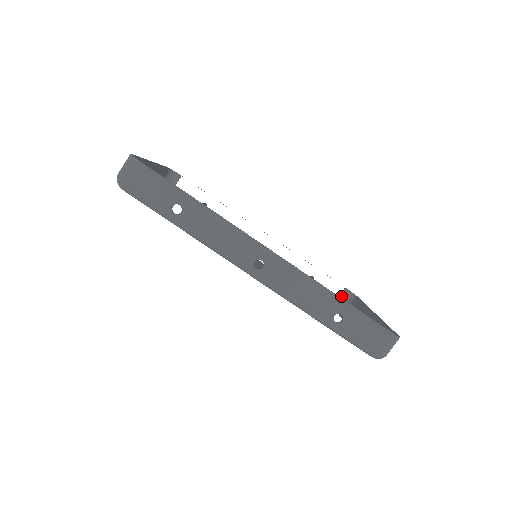
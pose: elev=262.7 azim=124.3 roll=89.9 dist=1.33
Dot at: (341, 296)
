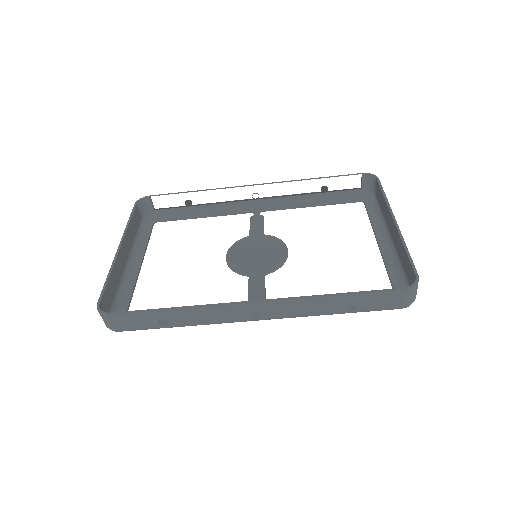
Dot at: (363, 183)
